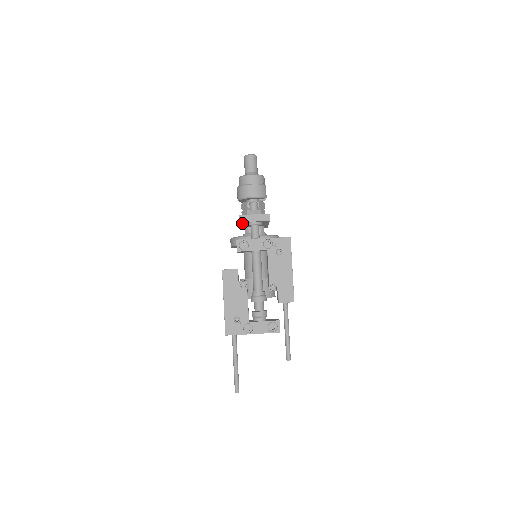
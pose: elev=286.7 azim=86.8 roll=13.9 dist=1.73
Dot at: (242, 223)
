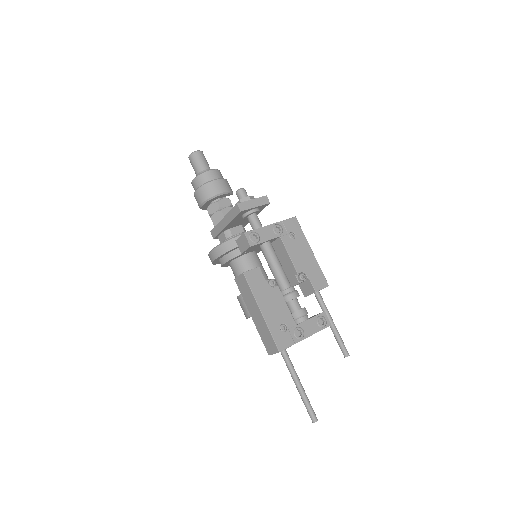
Dot at: (237, 216)
